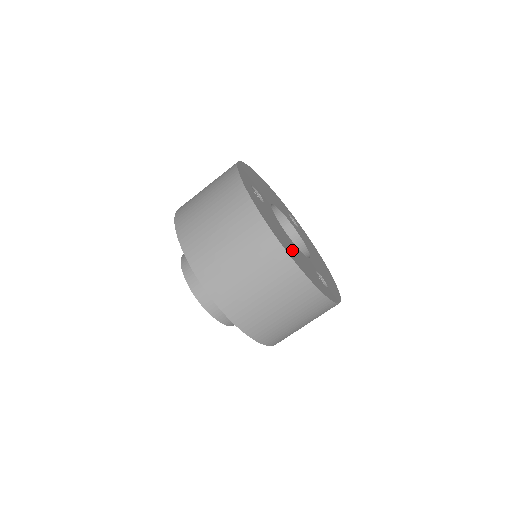
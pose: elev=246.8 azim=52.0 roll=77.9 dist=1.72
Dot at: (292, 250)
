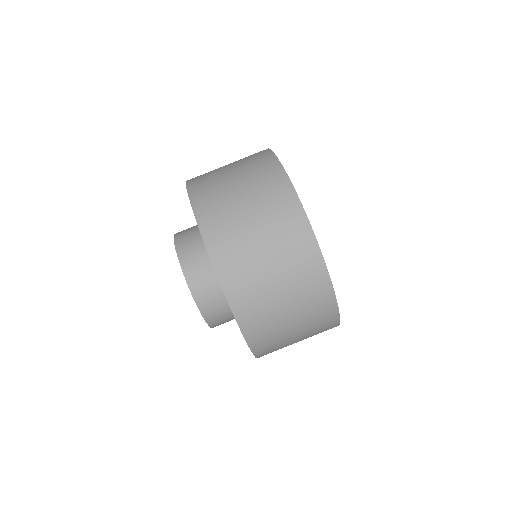
Dot at: occluded
